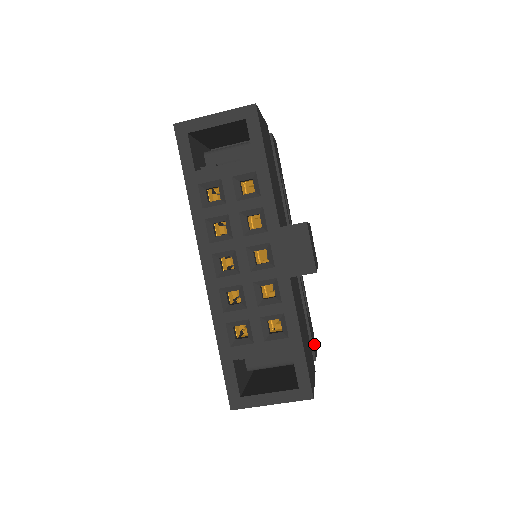
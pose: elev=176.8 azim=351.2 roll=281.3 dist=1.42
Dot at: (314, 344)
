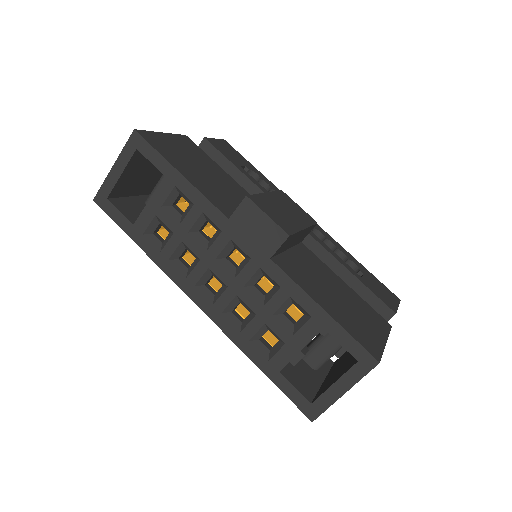
Dot at: (388, 297)
